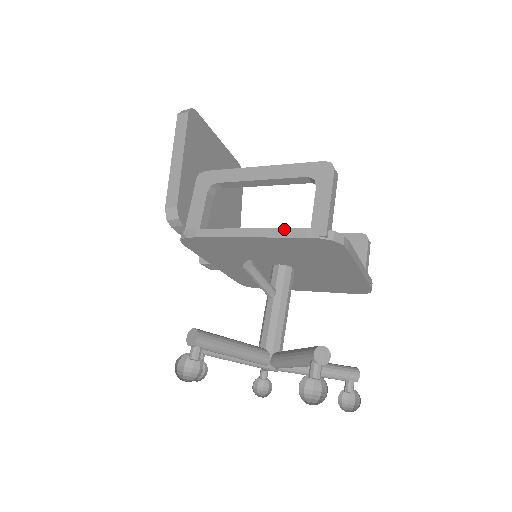
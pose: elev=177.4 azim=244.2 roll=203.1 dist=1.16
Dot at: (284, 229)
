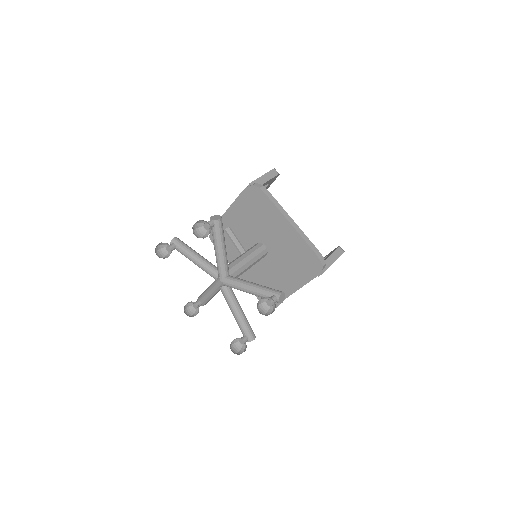
Dot at: occluded
